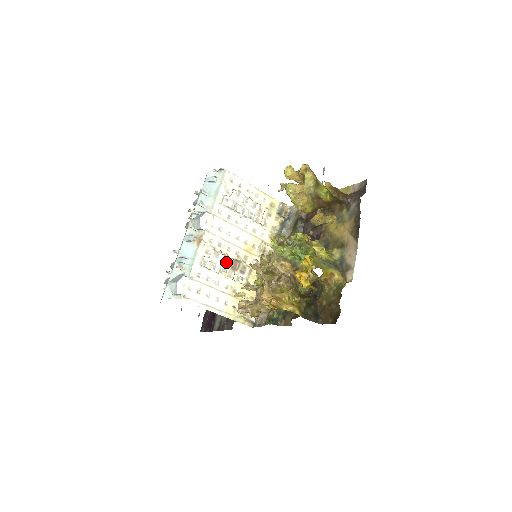
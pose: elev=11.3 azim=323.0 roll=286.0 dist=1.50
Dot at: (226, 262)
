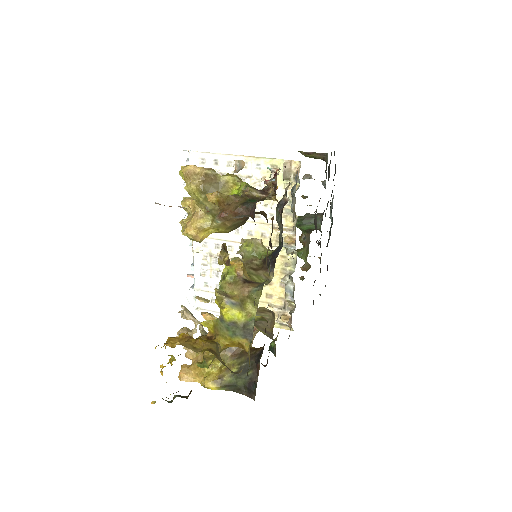
Dot at: occluded
